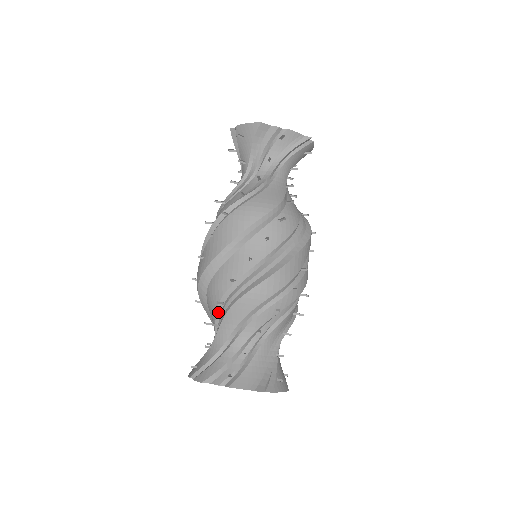
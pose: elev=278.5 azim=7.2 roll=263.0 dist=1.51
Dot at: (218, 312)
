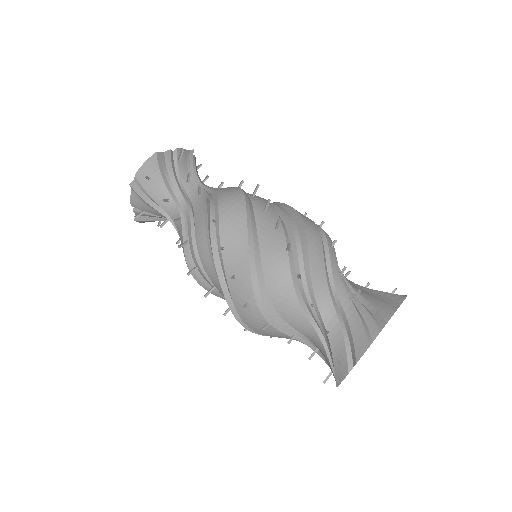
Dot at: (299, 298)
